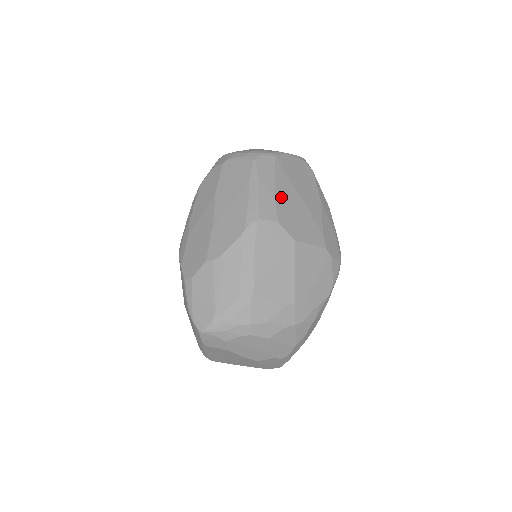
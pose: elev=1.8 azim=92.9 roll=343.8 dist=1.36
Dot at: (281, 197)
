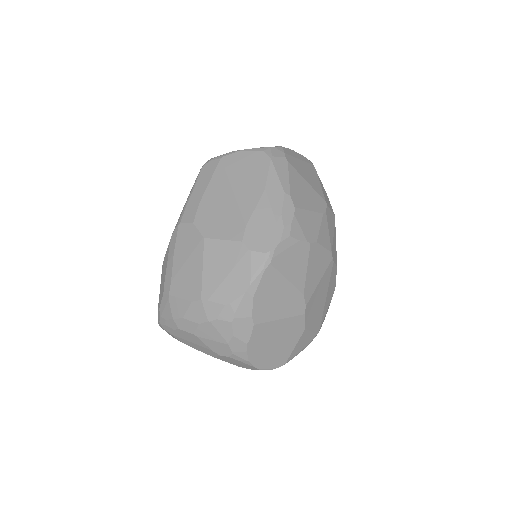
Dot at: (208, 198)
